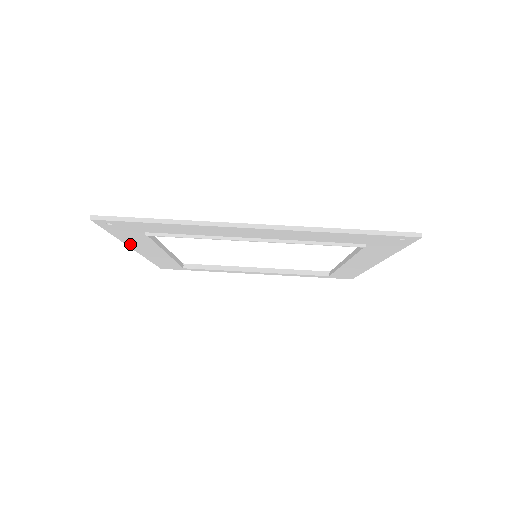
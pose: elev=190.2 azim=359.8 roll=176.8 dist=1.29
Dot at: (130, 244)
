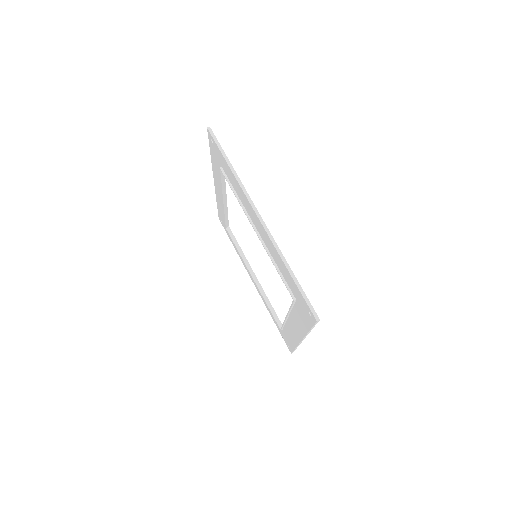
Dot at: (214, 172)
